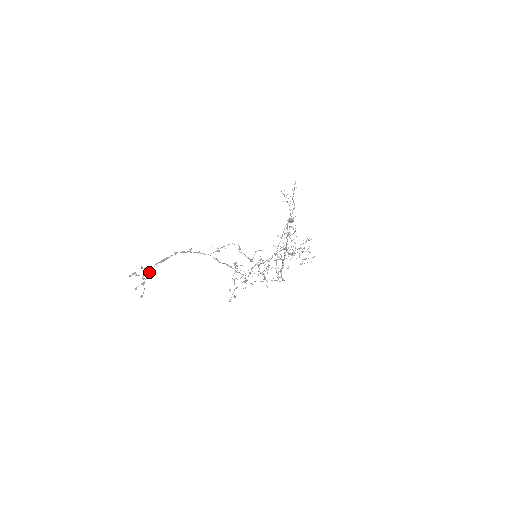
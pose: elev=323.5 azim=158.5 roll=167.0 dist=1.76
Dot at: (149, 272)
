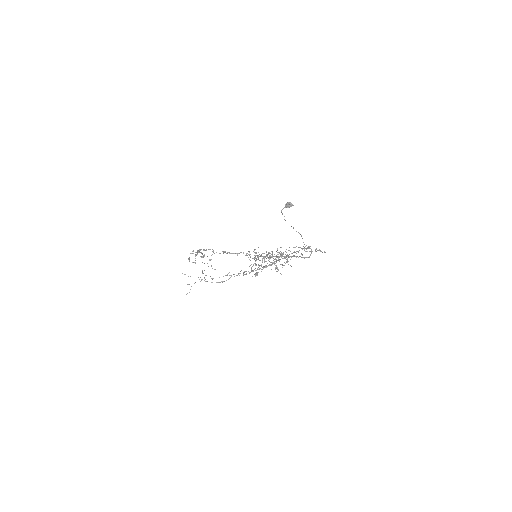
Dot at: (200, 252)
